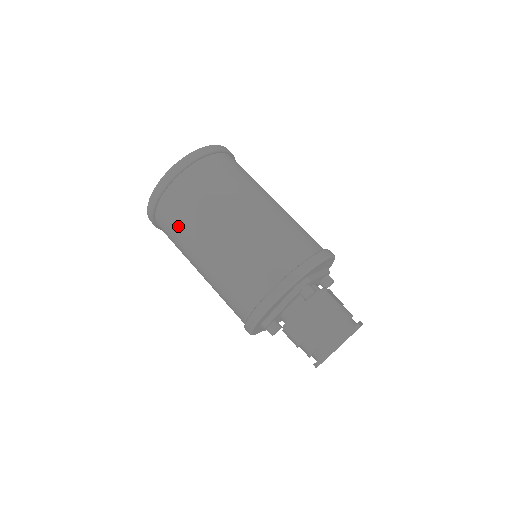
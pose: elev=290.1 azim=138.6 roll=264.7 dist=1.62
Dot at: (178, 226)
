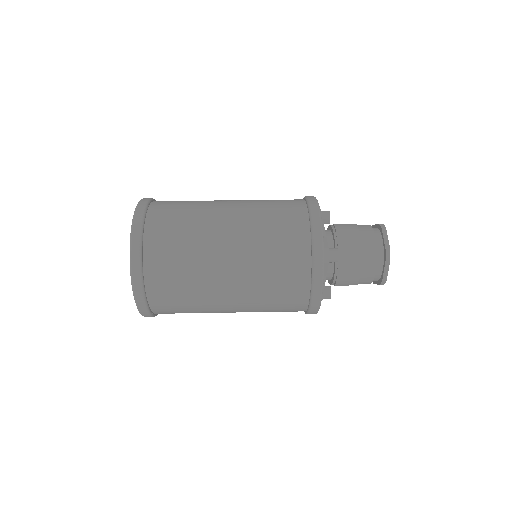
Dot at: (182, 225)
